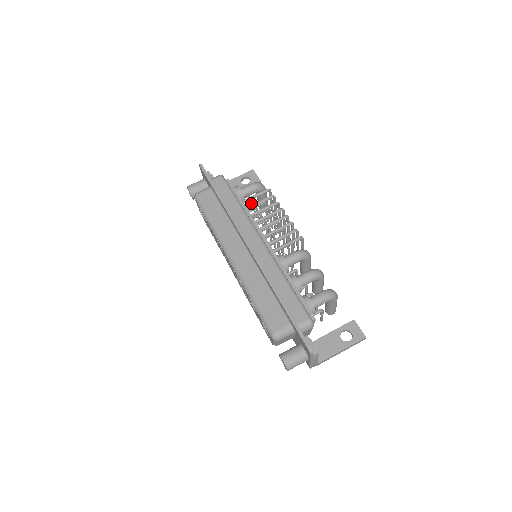
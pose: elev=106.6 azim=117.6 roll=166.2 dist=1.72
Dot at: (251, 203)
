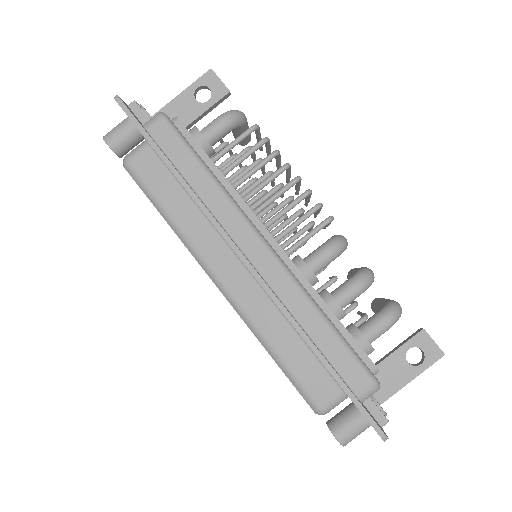
Dot at: (224, 147)
